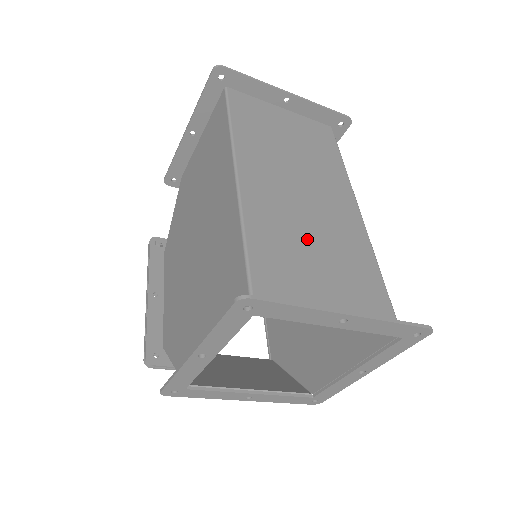
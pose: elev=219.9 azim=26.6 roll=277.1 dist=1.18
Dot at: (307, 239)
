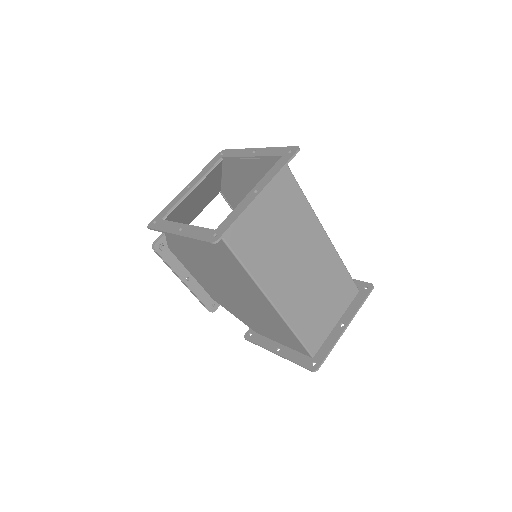
Dot at: (313, 295)
